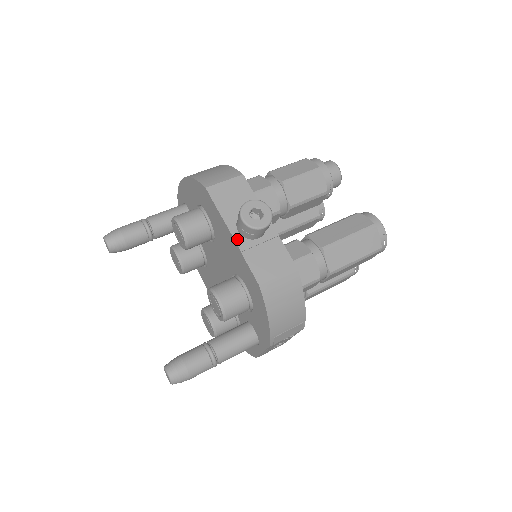
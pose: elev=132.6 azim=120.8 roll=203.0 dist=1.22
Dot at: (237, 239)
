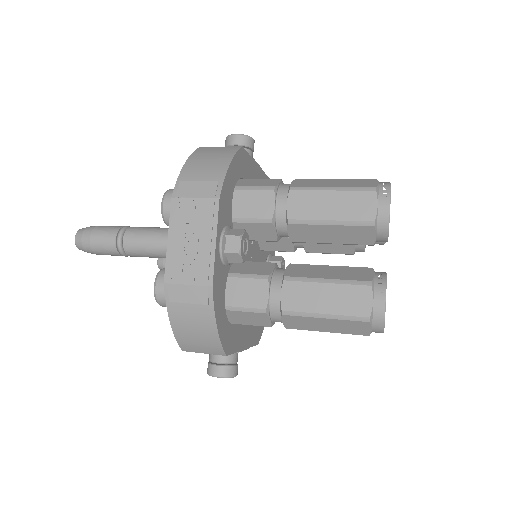
Dot at: occluded
